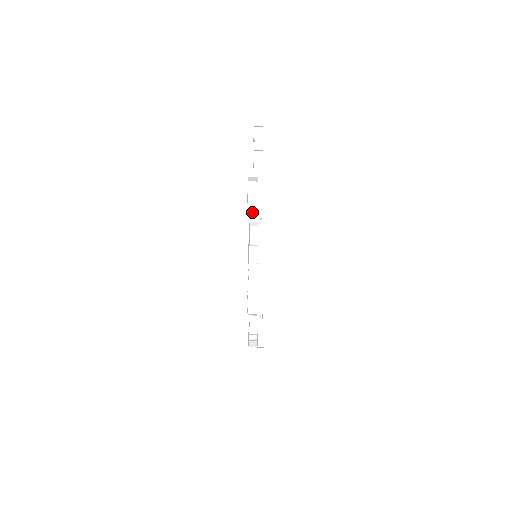
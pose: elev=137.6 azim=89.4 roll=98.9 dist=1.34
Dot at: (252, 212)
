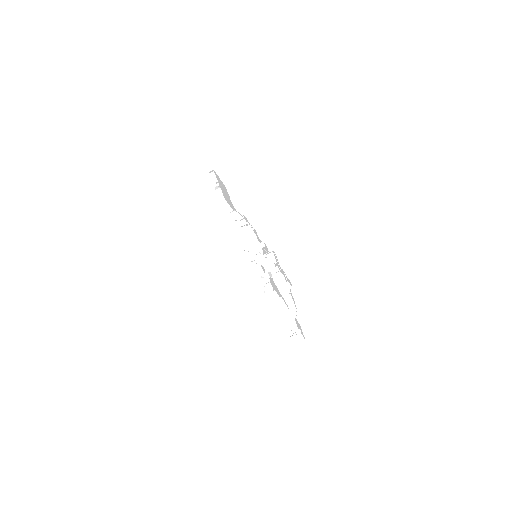
Dot at: (294, 329)
